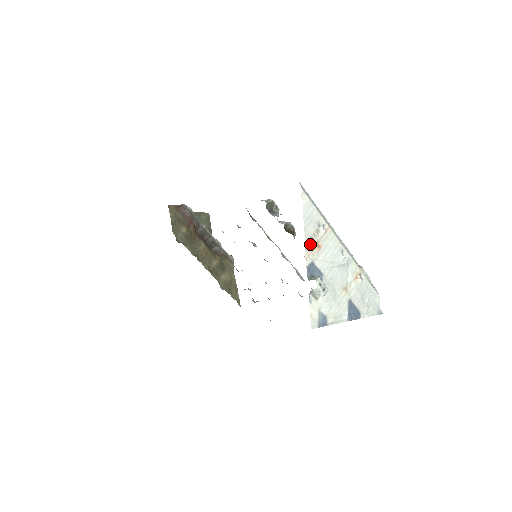
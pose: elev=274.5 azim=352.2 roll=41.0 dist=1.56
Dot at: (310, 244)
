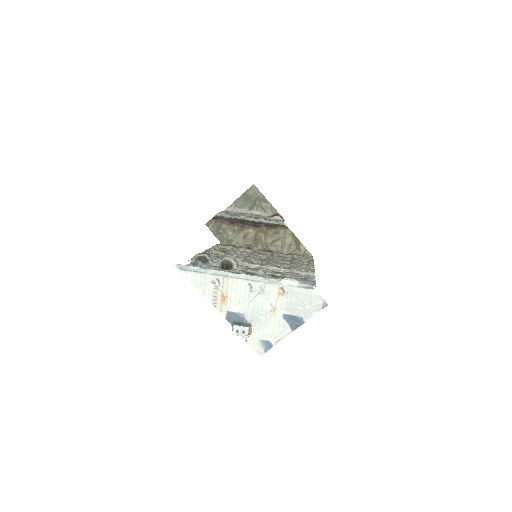
Dot at: (217, 301)
